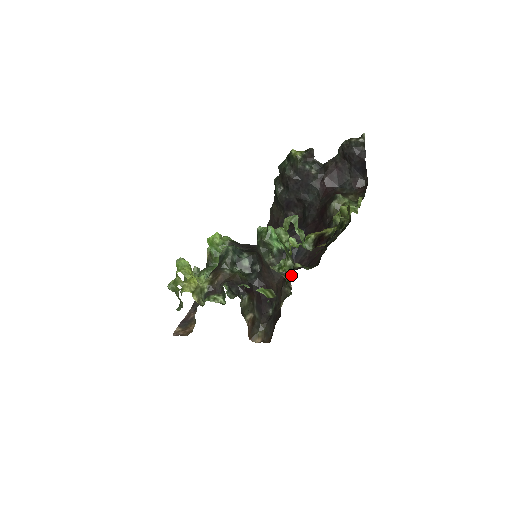
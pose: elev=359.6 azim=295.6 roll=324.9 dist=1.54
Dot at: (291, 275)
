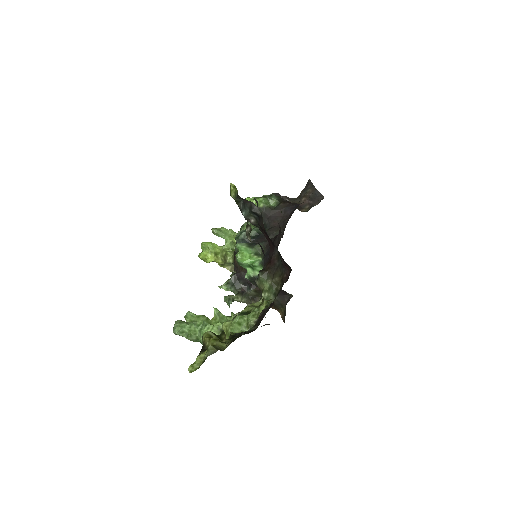
Dot at: occluded
